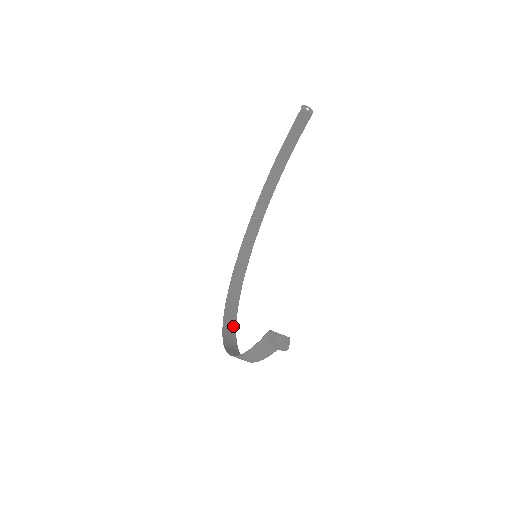
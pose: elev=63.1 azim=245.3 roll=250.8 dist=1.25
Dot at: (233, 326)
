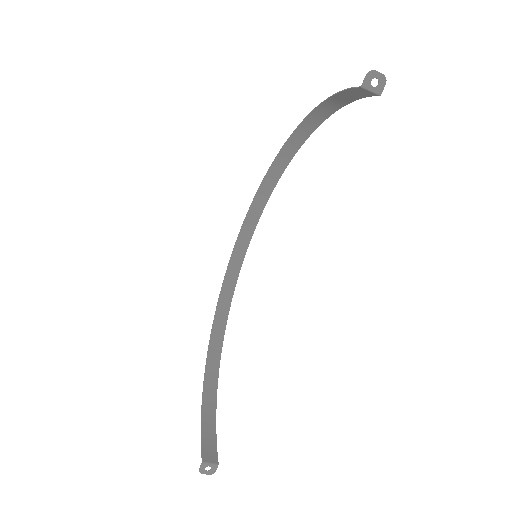
Dot at: (231, 290)
